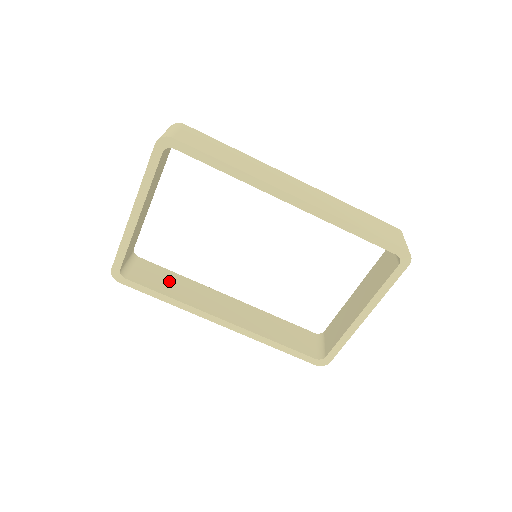
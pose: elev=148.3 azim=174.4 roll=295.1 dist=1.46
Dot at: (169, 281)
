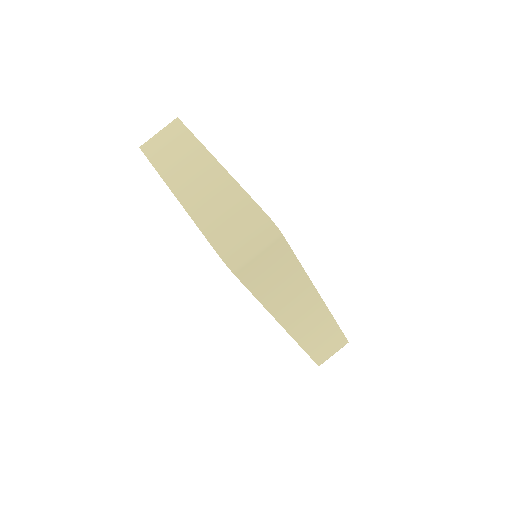
Dot at: occluded
